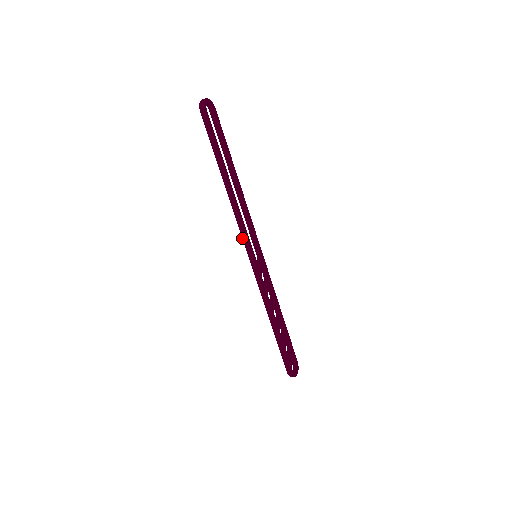
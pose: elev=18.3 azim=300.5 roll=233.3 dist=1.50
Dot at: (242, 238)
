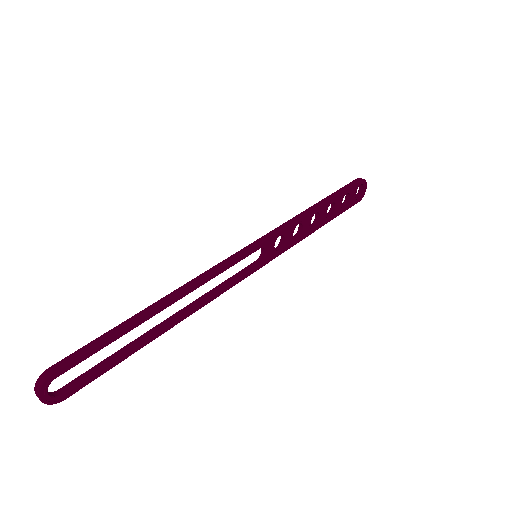
Dot at: occluded
